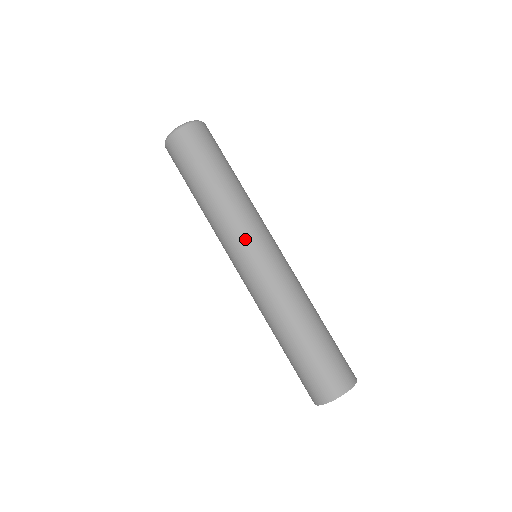
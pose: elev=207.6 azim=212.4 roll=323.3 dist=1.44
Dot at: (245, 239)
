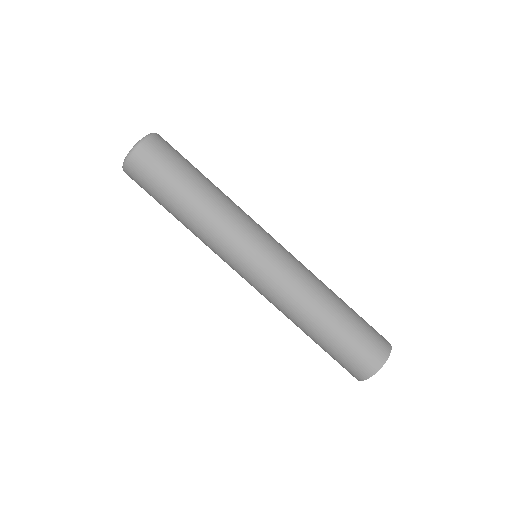
Dot at: (229, 260)
